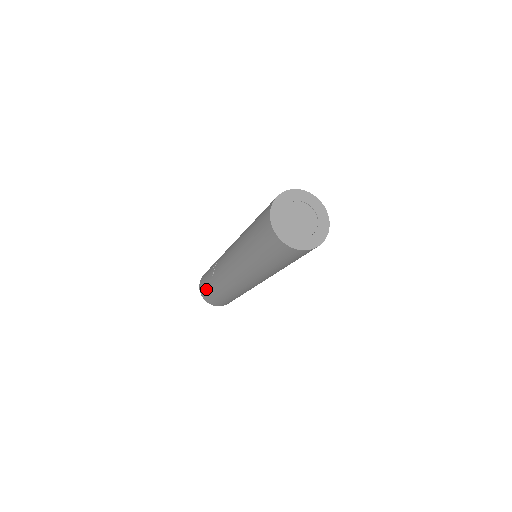
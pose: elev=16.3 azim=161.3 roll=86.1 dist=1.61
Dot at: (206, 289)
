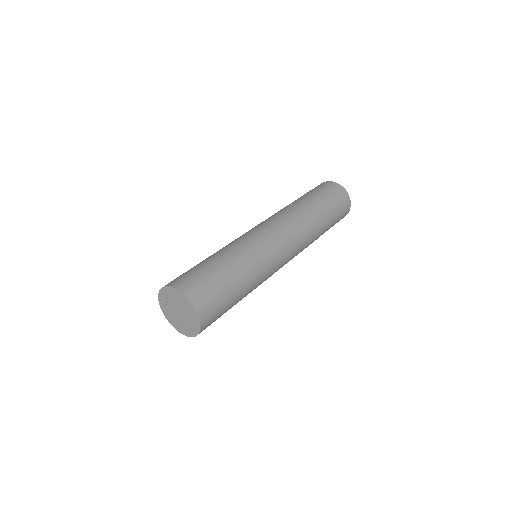
Dot at: occluded
